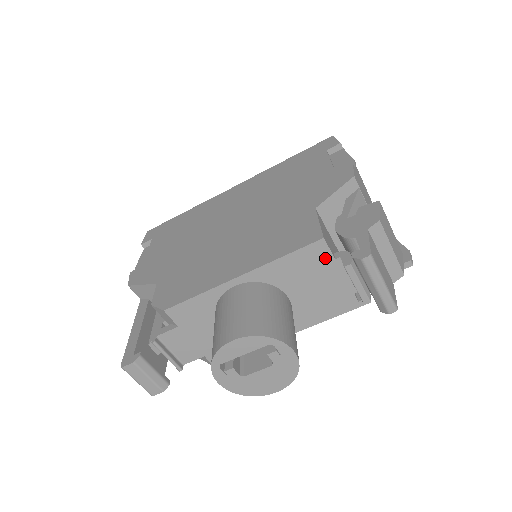
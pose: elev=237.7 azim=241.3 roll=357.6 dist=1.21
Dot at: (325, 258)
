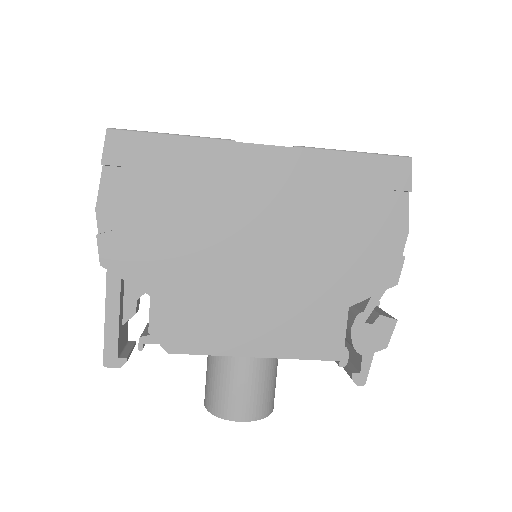
Dot at: occluded
